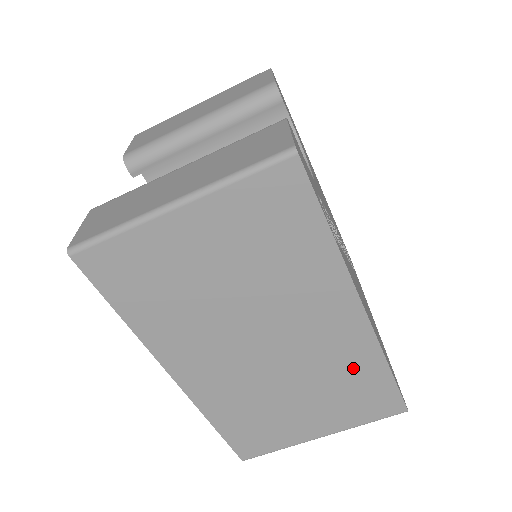
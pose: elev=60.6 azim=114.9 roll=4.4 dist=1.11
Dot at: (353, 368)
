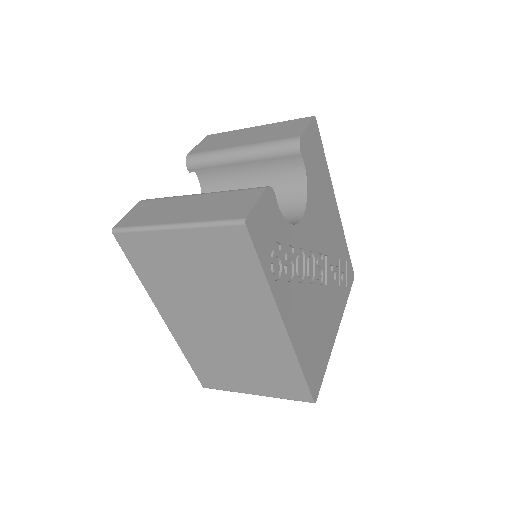
Dot at: (277, 360)
